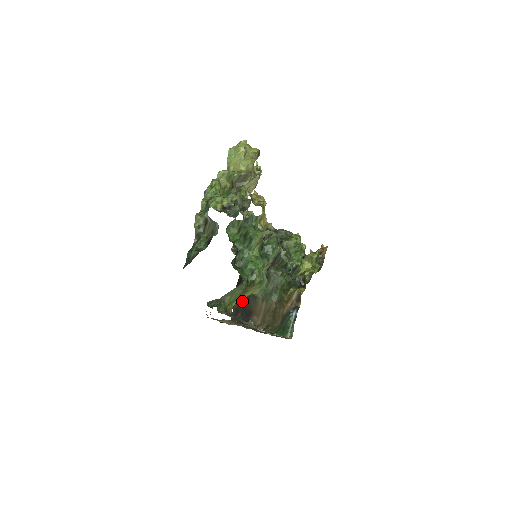
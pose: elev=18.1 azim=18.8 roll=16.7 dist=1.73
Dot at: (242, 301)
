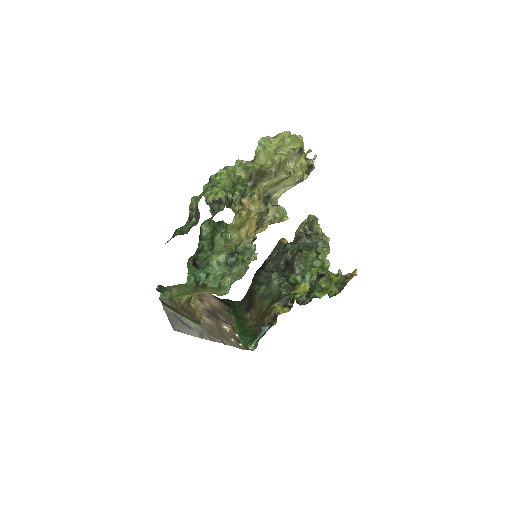
Dot at: occluded
